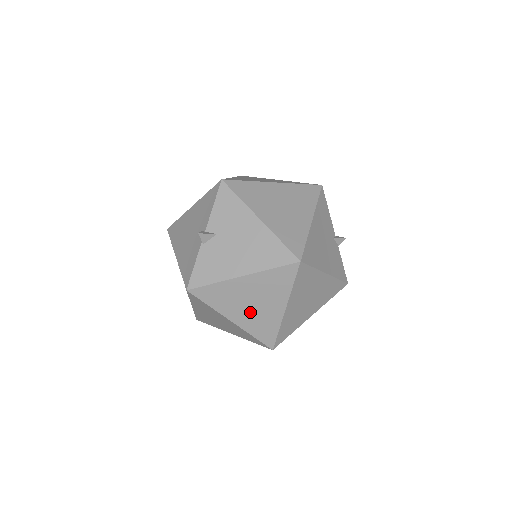
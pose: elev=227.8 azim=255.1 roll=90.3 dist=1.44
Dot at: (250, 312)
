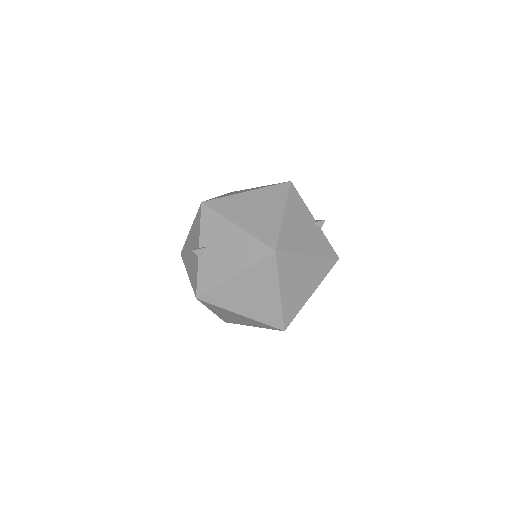
Dot at: (253, 303)
